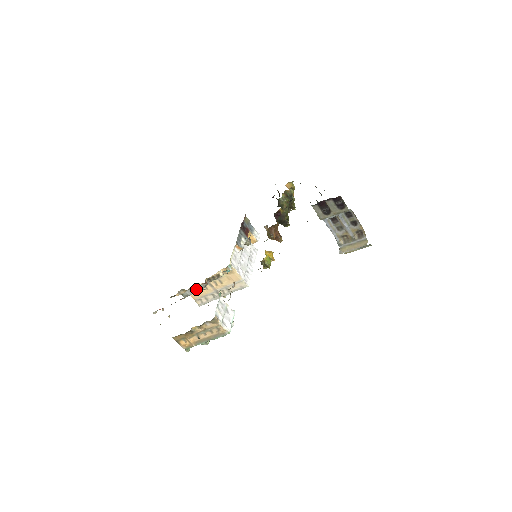
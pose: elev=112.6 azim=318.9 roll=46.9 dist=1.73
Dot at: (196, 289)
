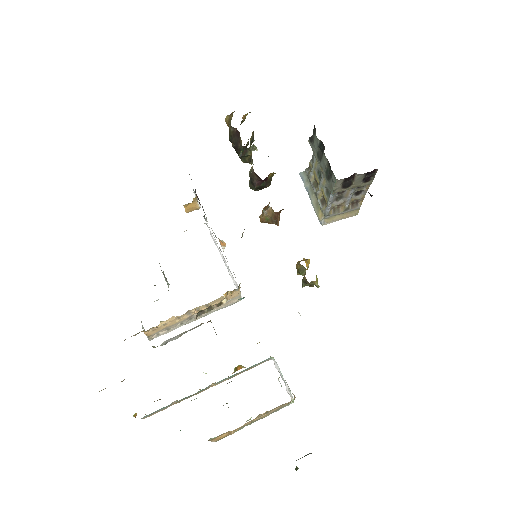
Dot at: (183, 333)
